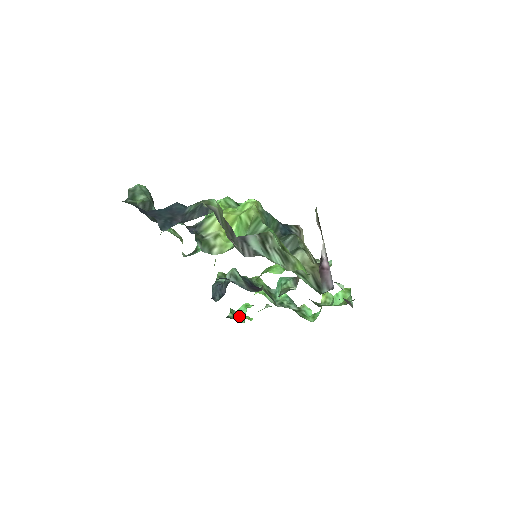
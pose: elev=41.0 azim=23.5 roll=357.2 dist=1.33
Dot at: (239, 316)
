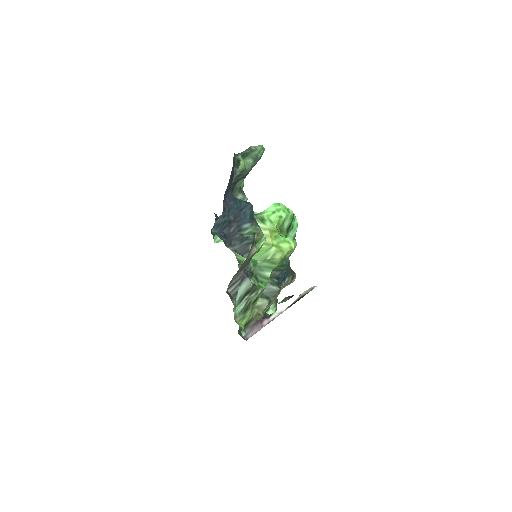
Dot at: occluded
